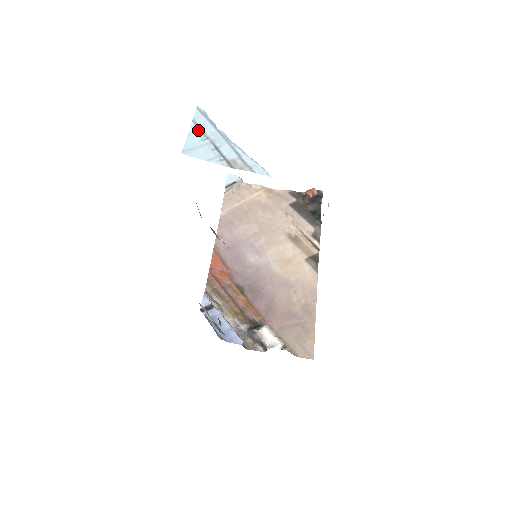
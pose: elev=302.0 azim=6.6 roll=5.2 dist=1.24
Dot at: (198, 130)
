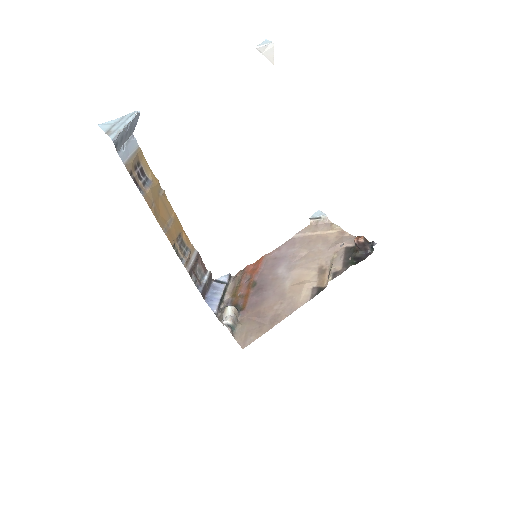
Dot at: (120, 119)
